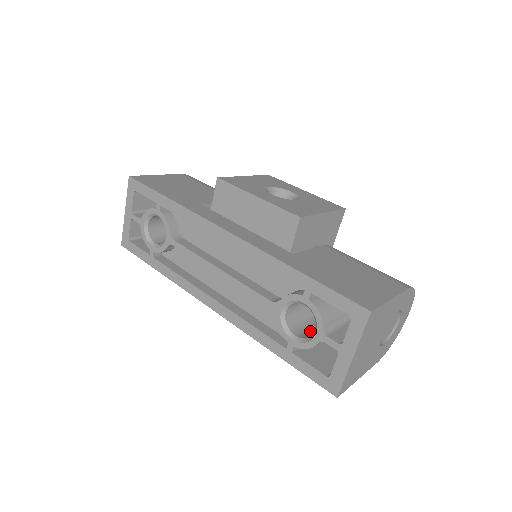
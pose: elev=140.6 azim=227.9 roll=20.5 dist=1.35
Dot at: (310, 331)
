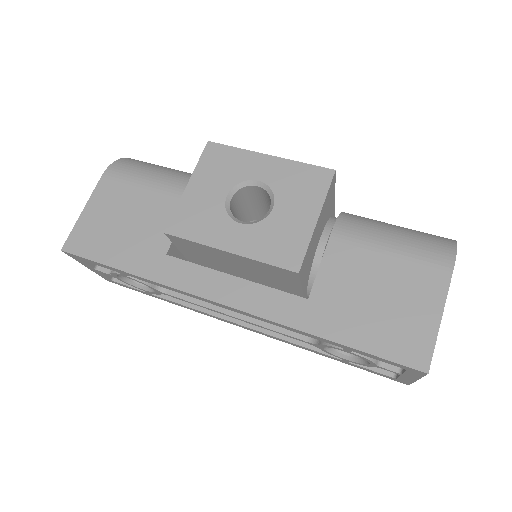
Dot at: occluded
